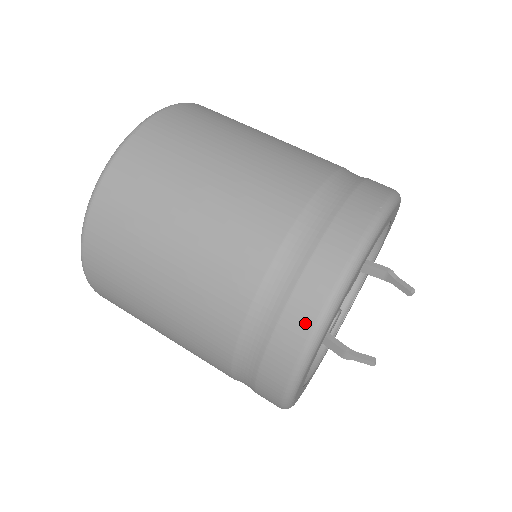
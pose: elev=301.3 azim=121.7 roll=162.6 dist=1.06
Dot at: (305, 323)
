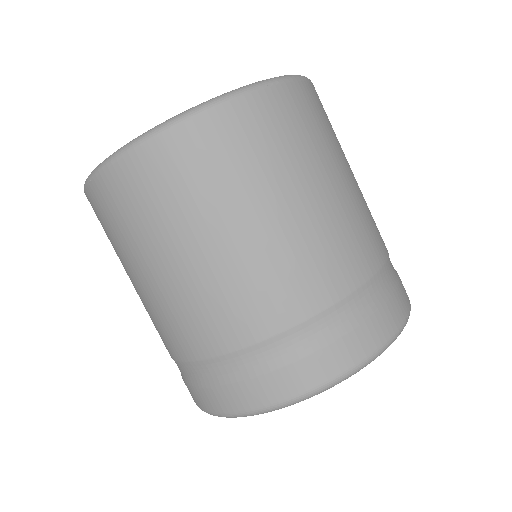
Dot at: (309, 381)
